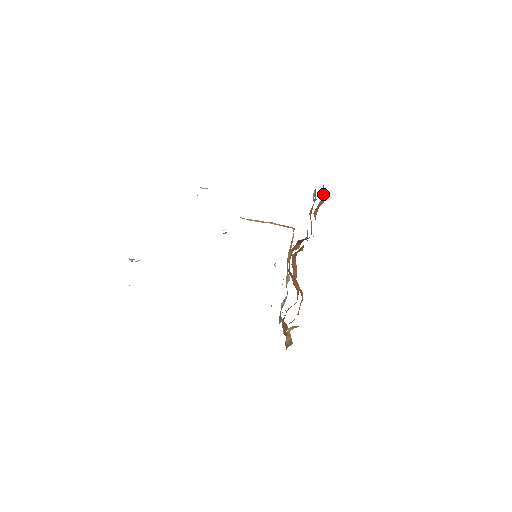
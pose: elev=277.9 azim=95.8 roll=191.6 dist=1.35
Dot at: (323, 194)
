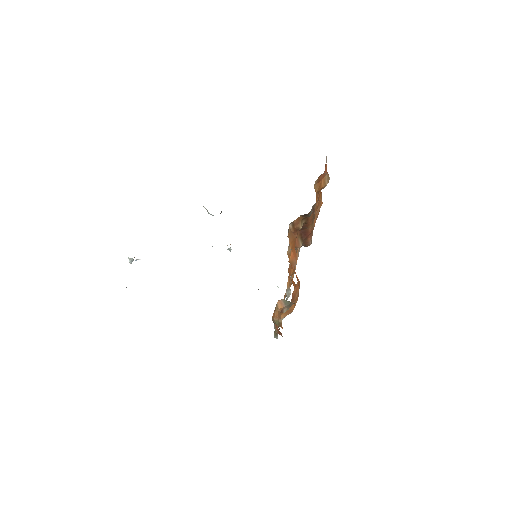
Dot at: (325, 172)
